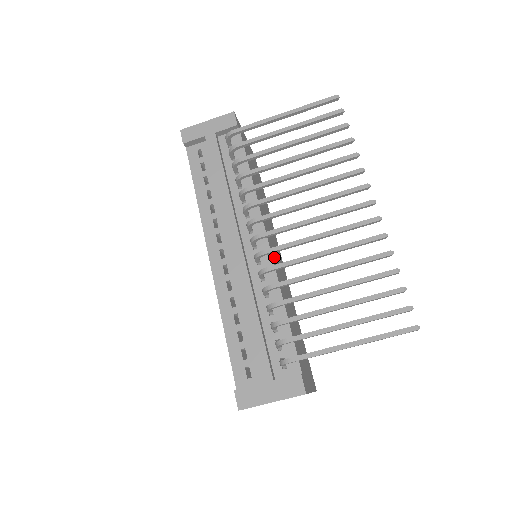
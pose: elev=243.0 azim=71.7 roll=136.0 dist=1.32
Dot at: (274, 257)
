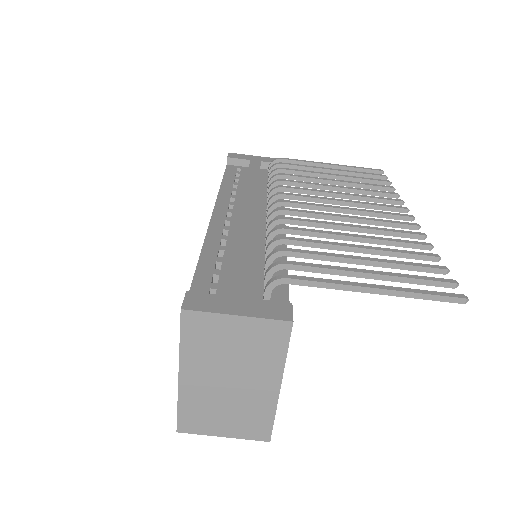
Dot at: occluded
